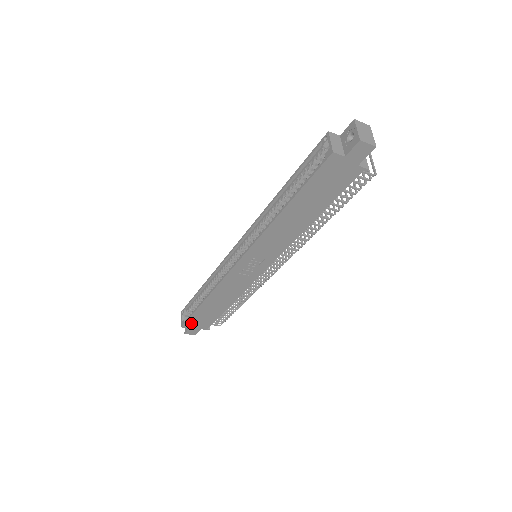
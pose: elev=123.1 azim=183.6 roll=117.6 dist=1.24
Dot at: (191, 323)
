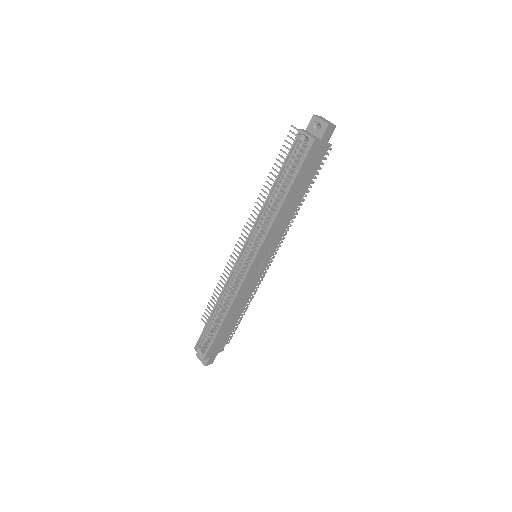
Dot at: (211, 350)
